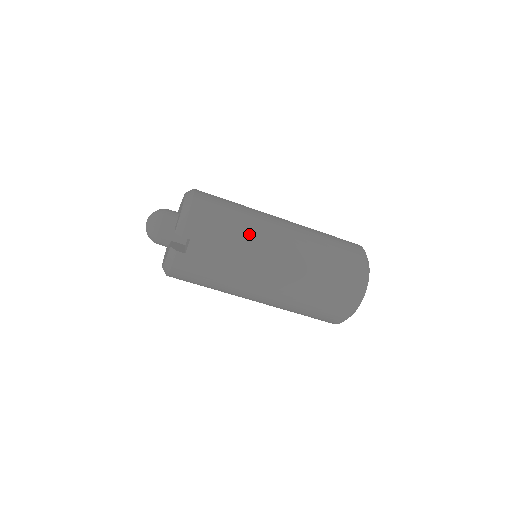
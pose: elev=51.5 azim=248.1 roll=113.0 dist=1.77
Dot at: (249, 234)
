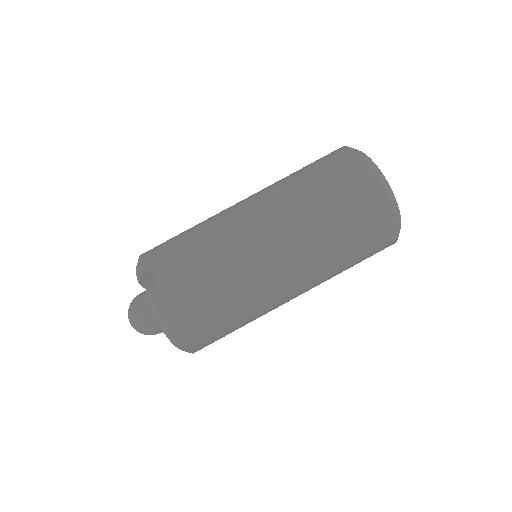
Dot at: (206, 223)
